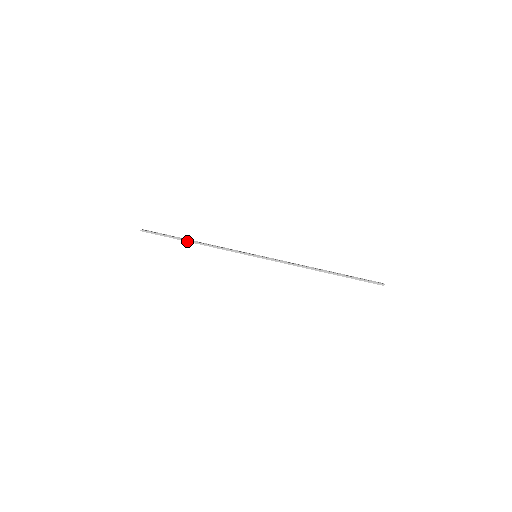
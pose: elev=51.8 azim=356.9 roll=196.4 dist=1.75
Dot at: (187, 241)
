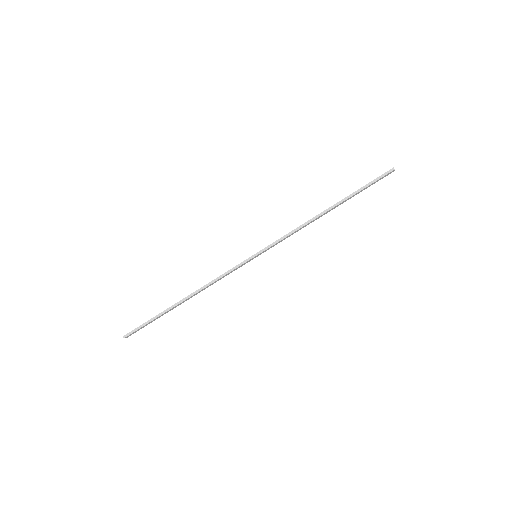
Dot at: (178, 304)
